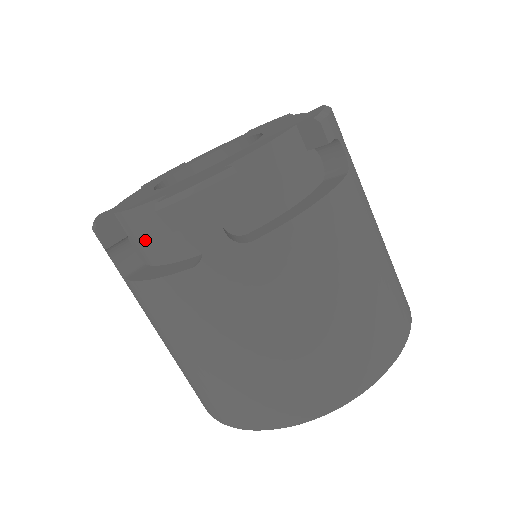
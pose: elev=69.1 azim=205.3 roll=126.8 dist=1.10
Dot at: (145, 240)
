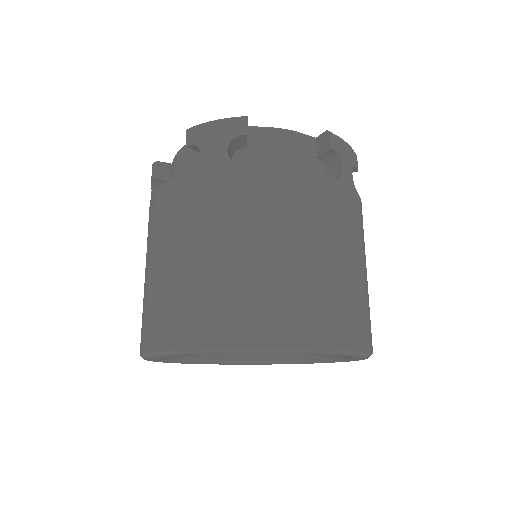
Dot at: (276, 153)
